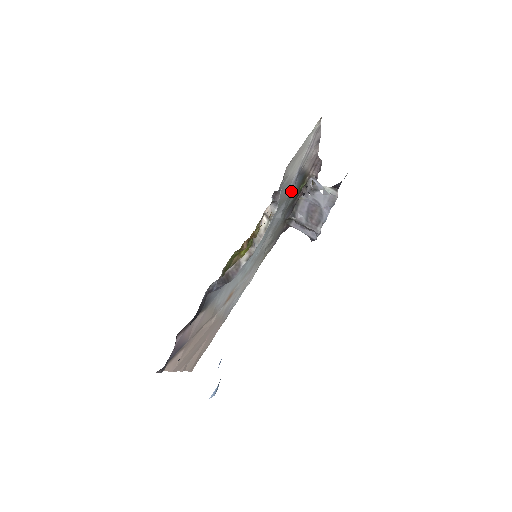
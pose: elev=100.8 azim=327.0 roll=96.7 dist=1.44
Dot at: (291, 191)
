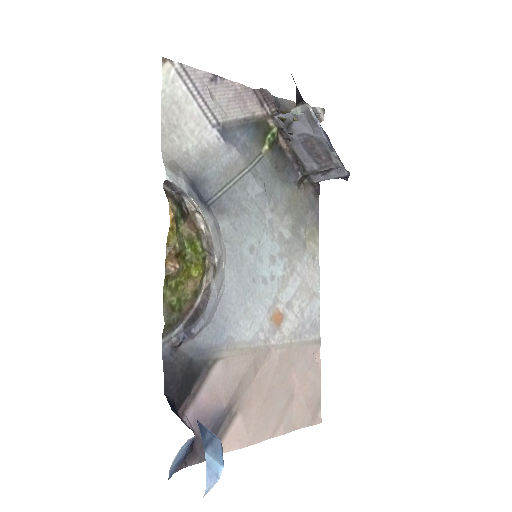
Dot at: (237, 156)
